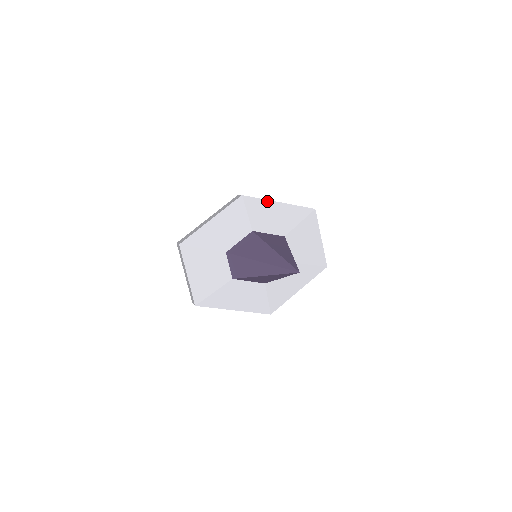
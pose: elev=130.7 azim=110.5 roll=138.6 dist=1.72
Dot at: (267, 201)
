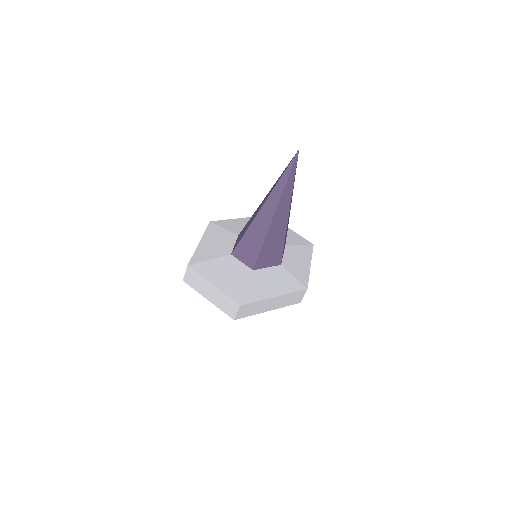
Dot at: (231, 220)
